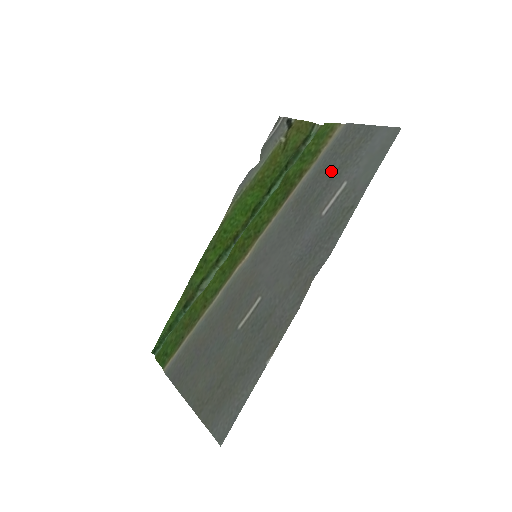
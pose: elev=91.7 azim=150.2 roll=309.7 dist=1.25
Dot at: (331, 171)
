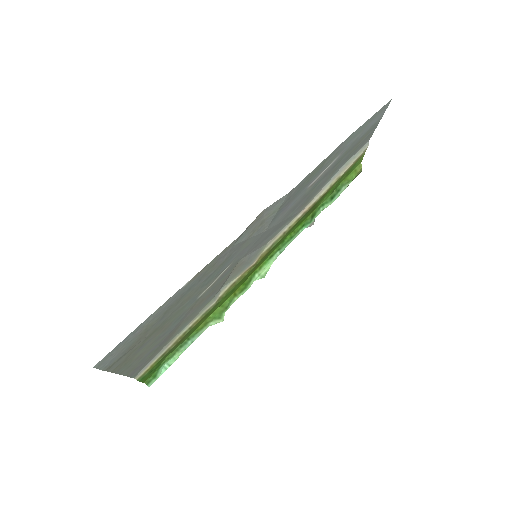
Dot at: (336, 166)
